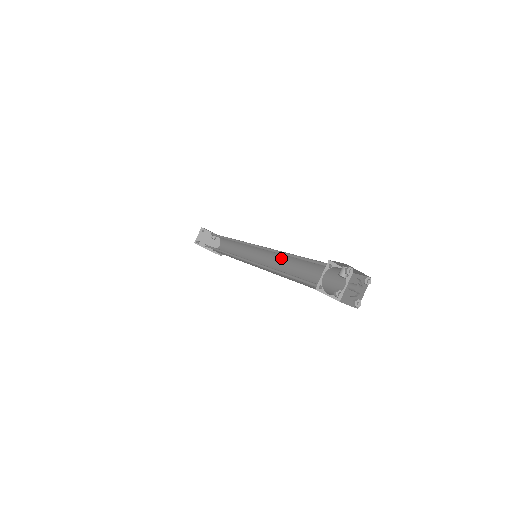
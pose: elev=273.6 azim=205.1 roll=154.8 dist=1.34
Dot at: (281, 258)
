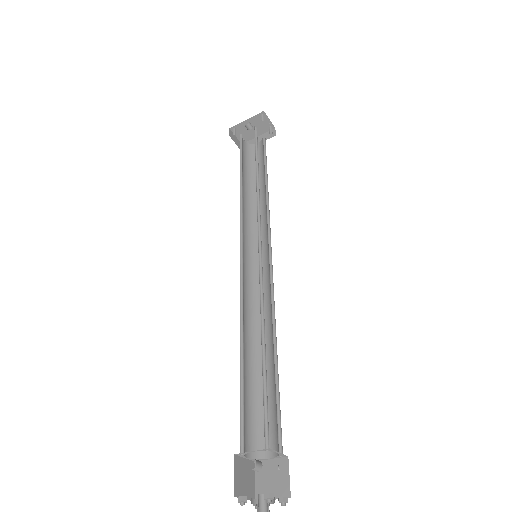
Dot at: (262, 291)
